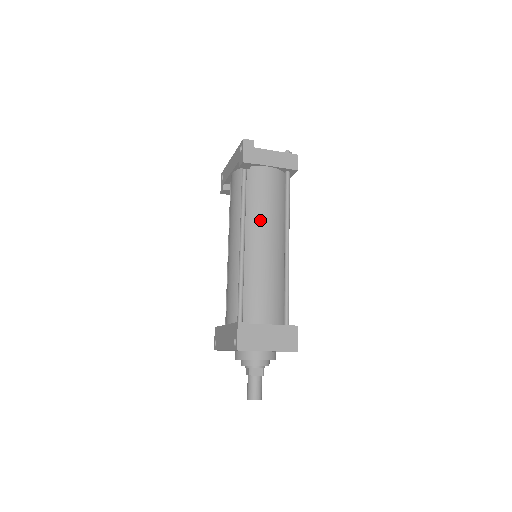
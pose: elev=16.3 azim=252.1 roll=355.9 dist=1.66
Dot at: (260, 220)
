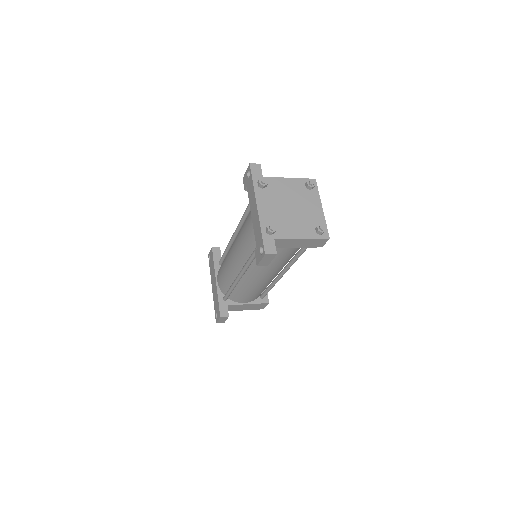
Dot at: (263, 270)
